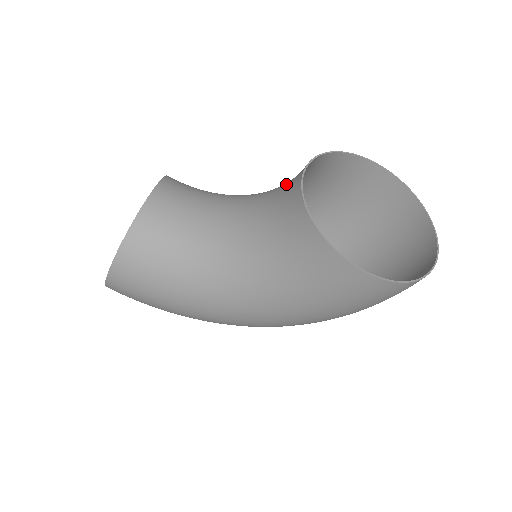
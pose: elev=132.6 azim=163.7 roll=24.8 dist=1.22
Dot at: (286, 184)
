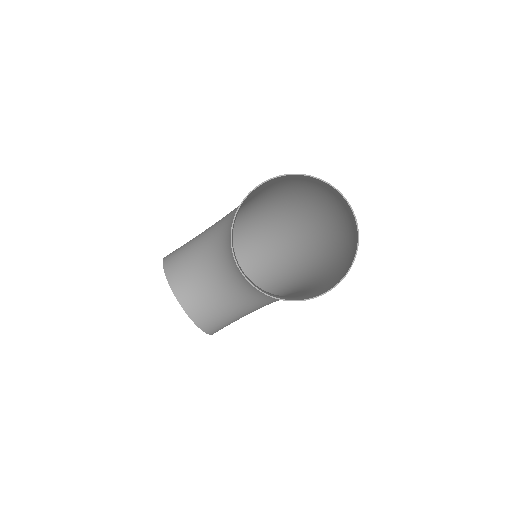
Dot at: (234, 260)
